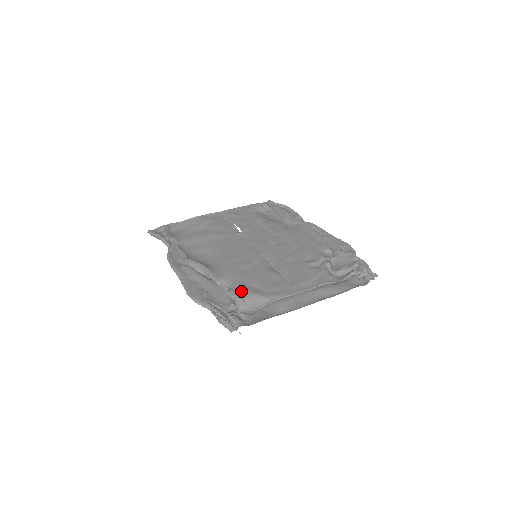
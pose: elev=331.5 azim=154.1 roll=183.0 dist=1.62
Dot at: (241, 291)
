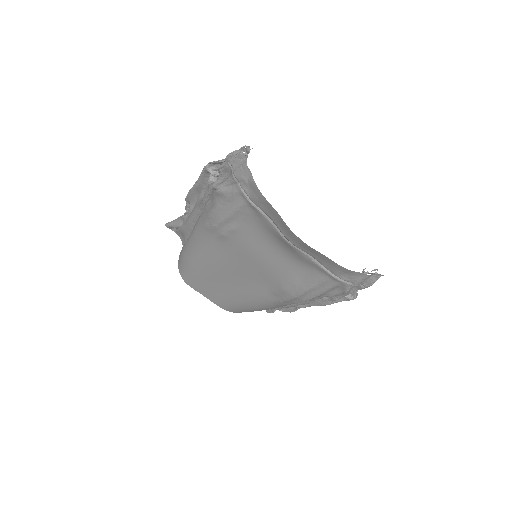
Dot at: occluded
